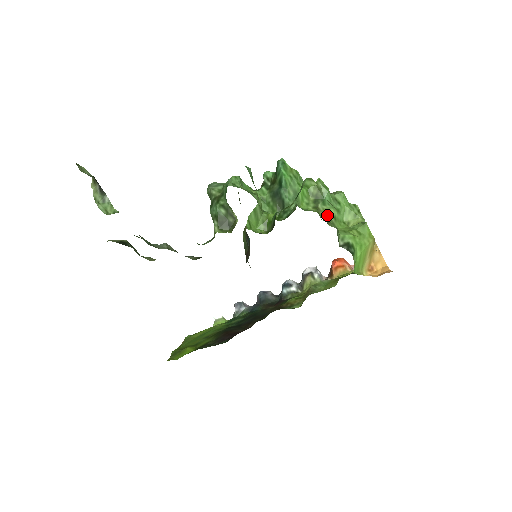
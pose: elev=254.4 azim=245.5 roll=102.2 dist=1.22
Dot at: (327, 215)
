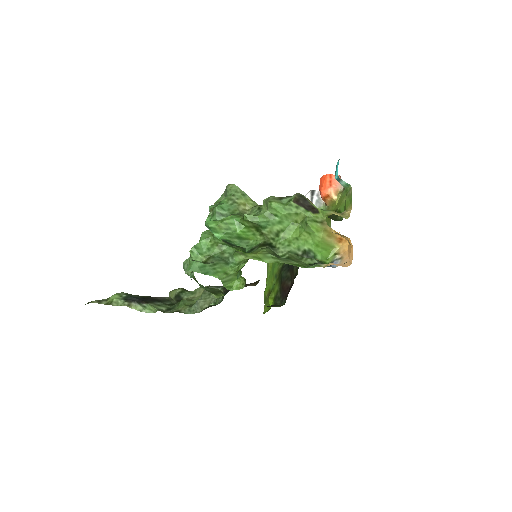
Dot at: (274, 234)
